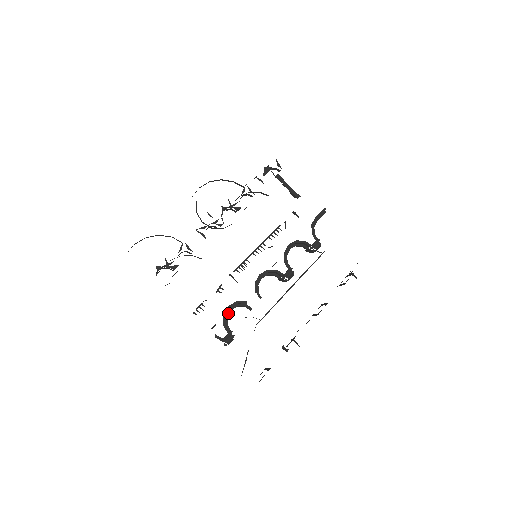
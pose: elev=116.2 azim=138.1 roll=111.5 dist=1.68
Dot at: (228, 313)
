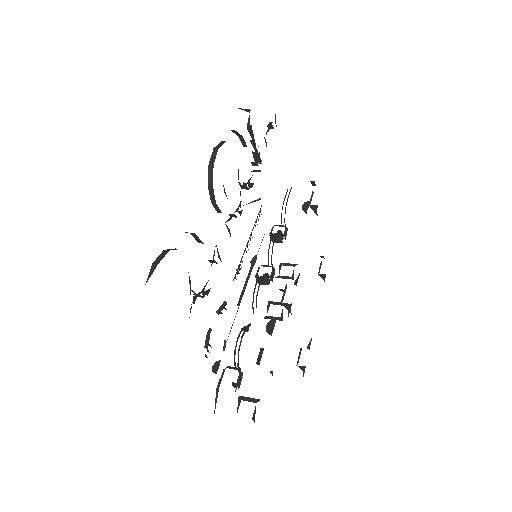
Dot at: (236, 344)
